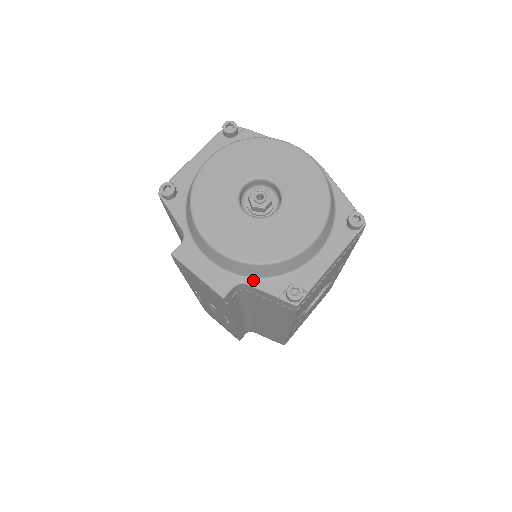
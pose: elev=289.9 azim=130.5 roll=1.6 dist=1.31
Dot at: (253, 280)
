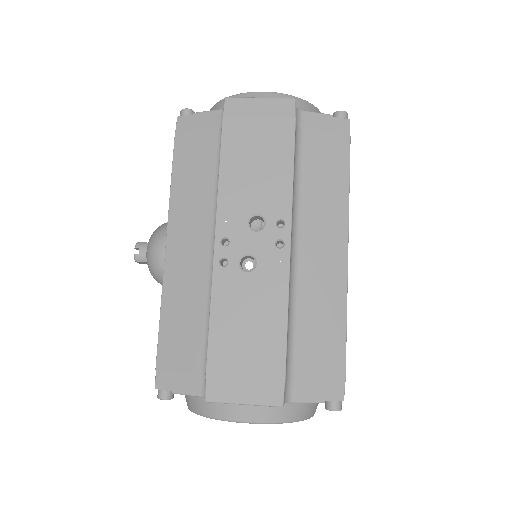
Dot at: (304, 113)
